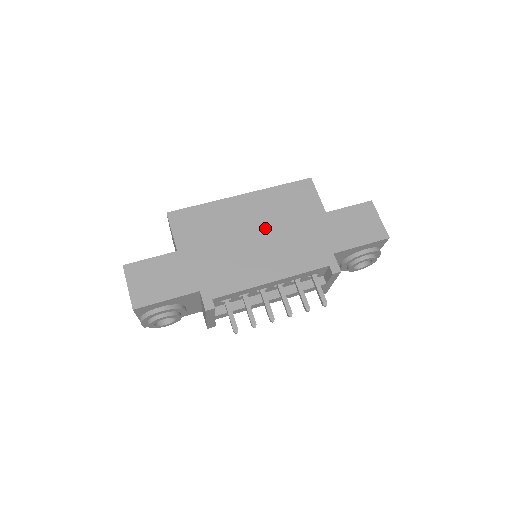
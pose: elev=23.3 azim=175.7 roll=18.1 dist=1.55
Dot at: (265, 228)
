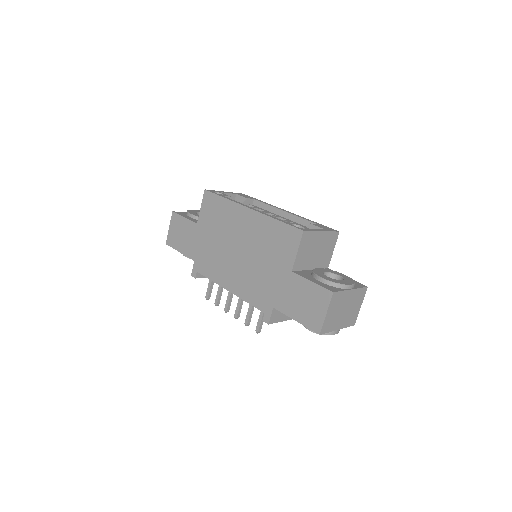
Dot at: (247, 249)
